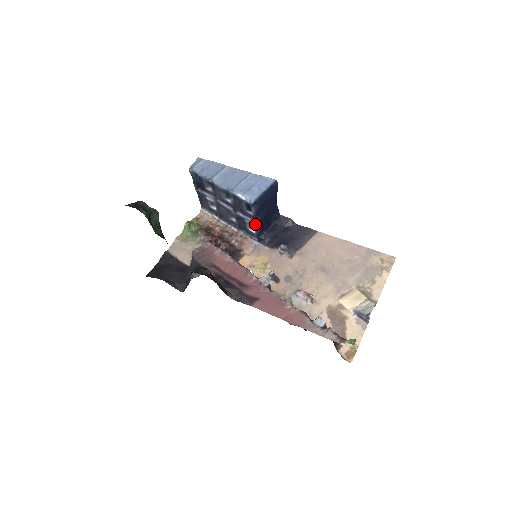
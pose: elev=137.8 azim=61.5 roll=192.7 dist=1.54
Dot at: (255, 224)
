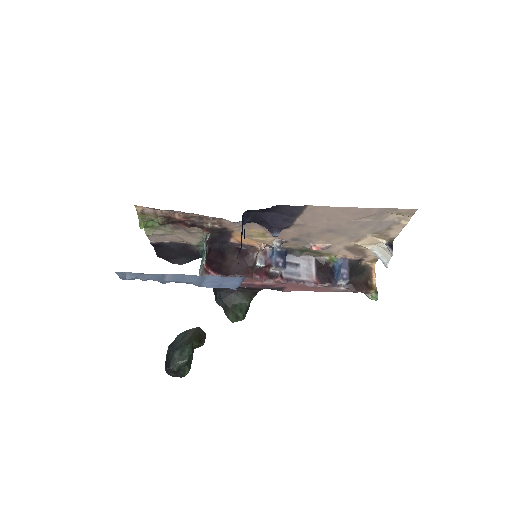
Dot at: occluded
